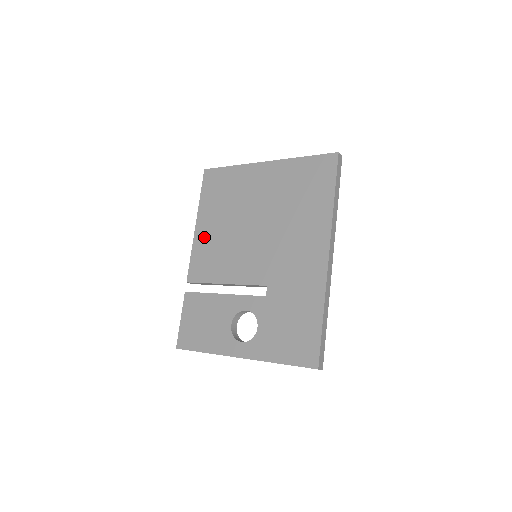
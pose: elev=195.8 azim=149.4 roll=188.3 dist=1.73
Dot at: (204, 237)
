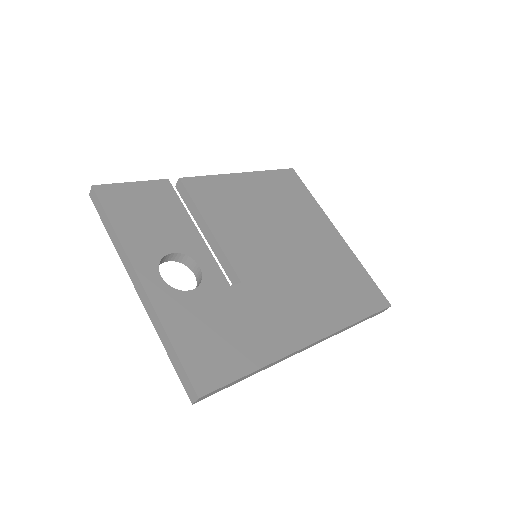
Dot at: (238, 186)
